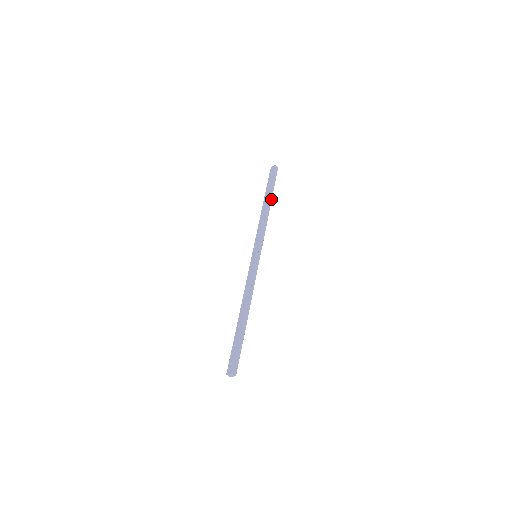
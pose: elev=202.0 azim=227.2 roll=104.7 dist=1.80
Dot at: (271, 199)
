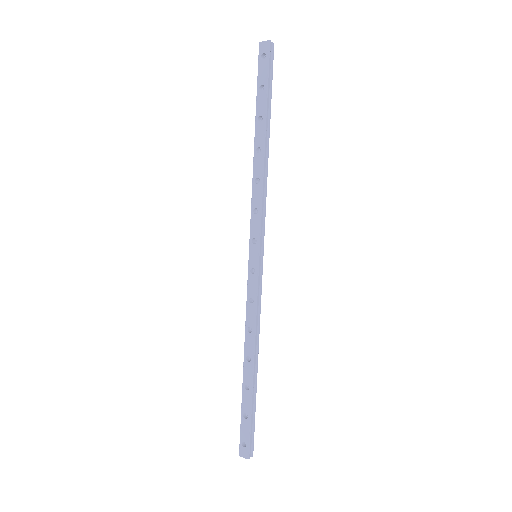
Dot at: (269, 129)
